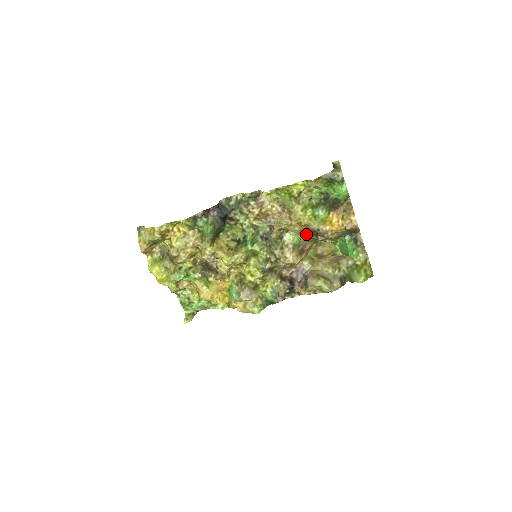
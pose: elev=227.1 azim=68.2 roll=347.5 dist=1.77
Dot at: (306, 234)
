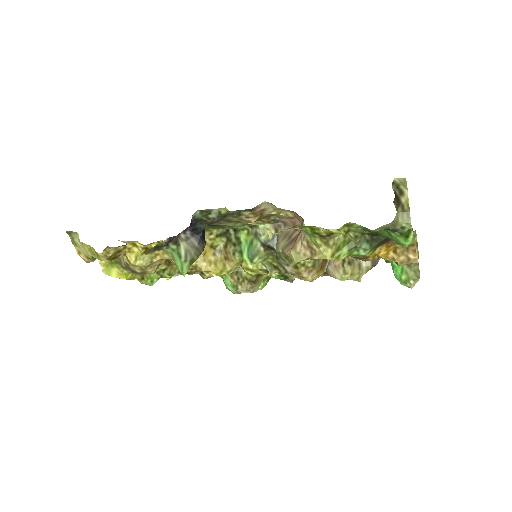
Dot at: occluded
